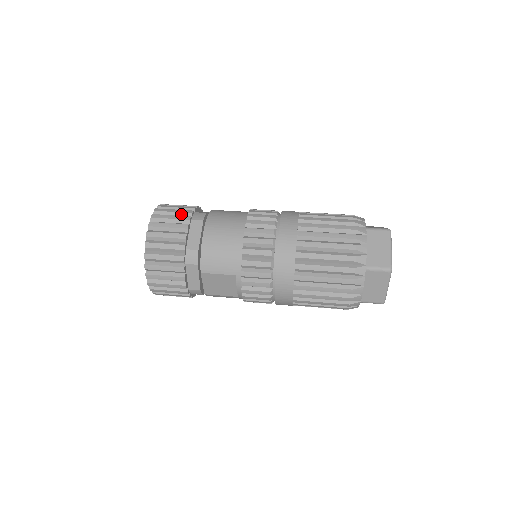
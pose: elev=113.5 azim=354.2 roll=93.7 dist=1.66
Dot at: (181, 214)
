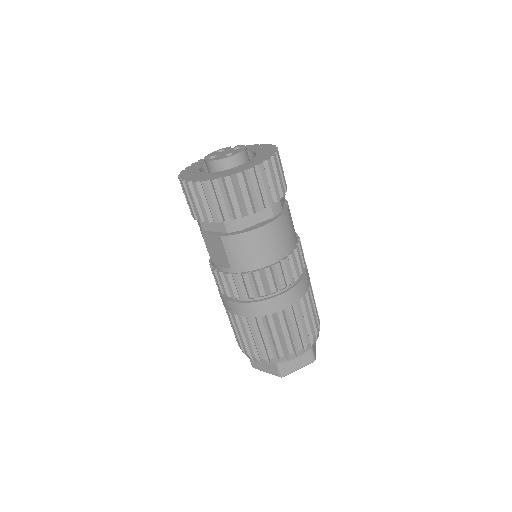
Dot at: (273, 191)
